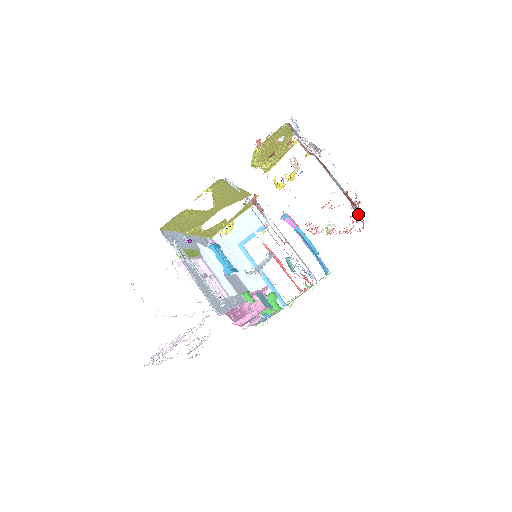
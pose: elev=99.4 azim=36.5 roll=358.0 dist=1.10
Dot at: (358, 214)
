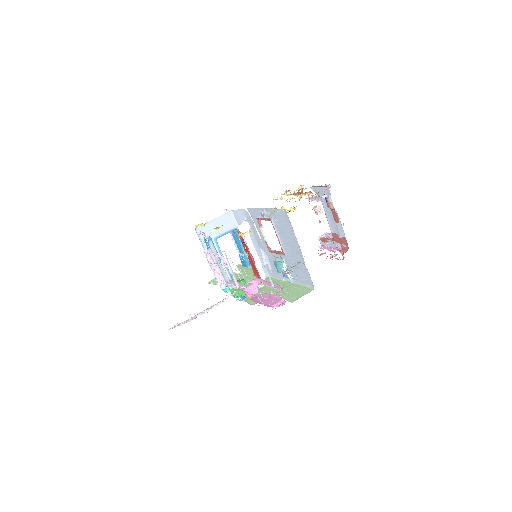
Dot at: (328, 245)
